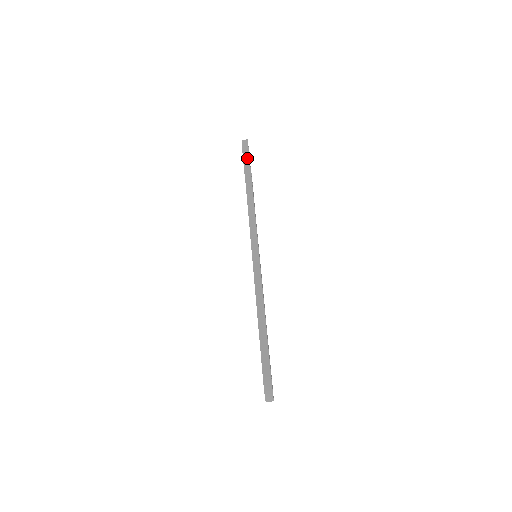
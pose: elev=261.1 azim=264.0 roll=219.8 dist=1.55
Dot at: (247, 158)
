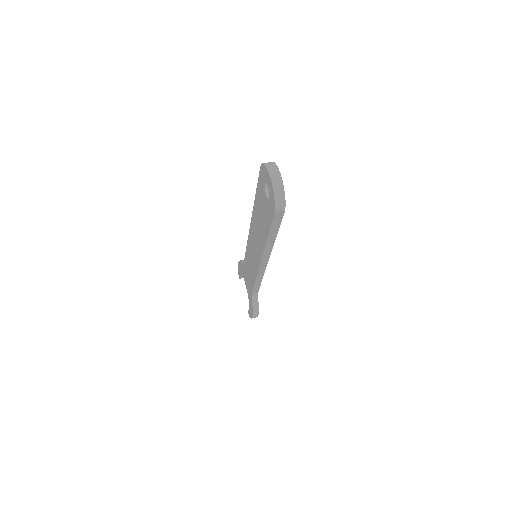
Dot at: occluded
